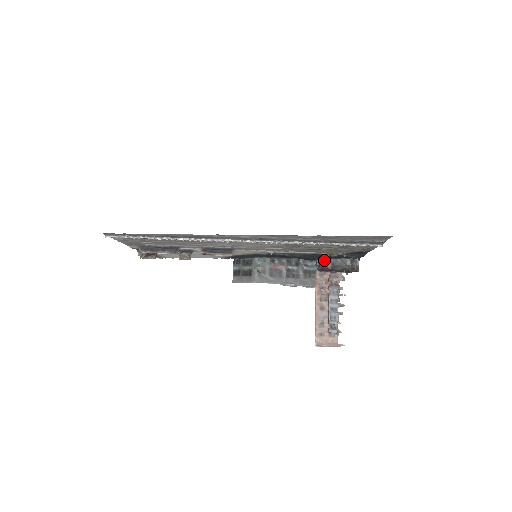
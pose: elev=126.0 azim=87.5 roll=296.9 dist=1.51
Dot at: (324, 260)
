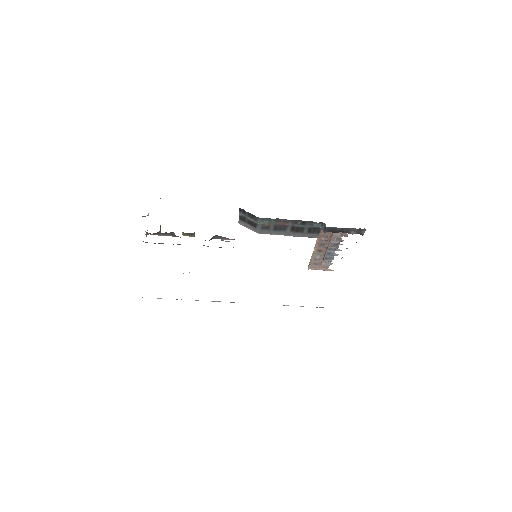
Dot at: (330, 228)
